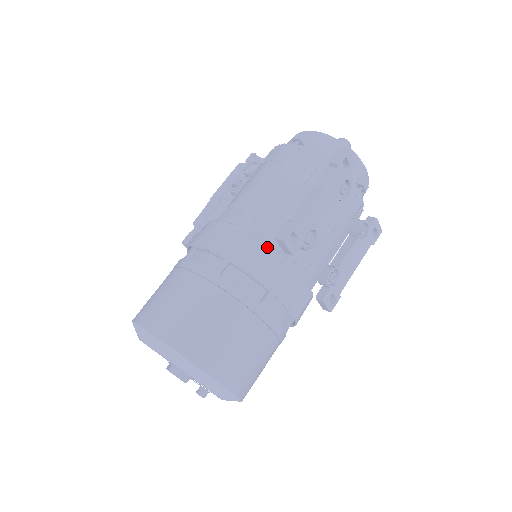
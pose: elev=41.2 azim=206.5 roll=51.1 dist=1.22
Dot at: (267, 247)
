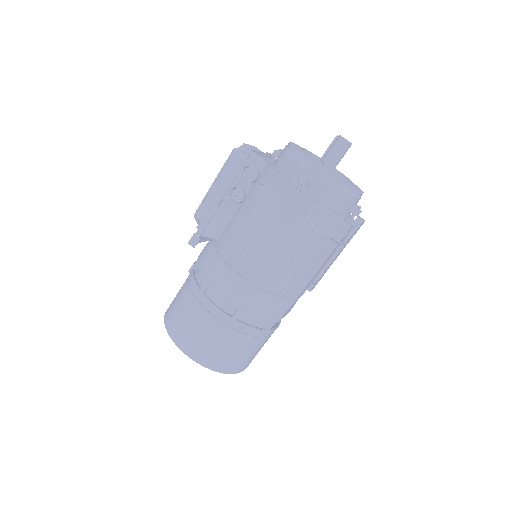
Dot at: (273, 299)
